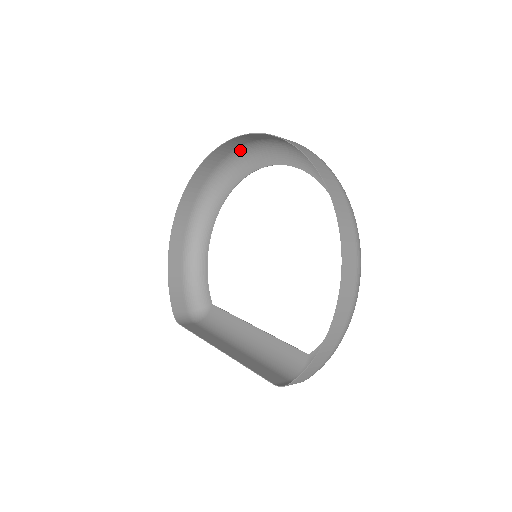
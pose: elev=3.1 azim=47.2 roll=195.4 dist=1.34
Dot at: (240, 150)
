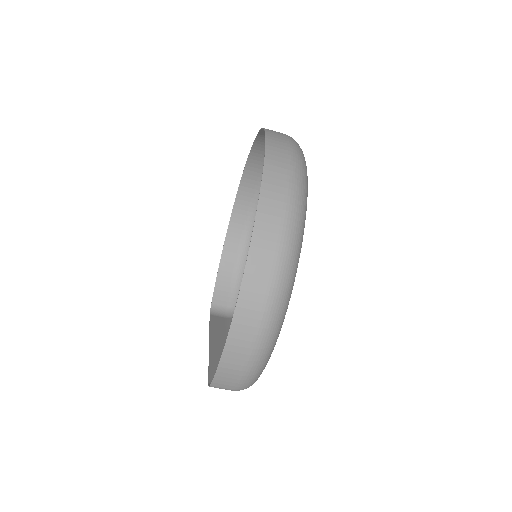
Dot at: occluded
